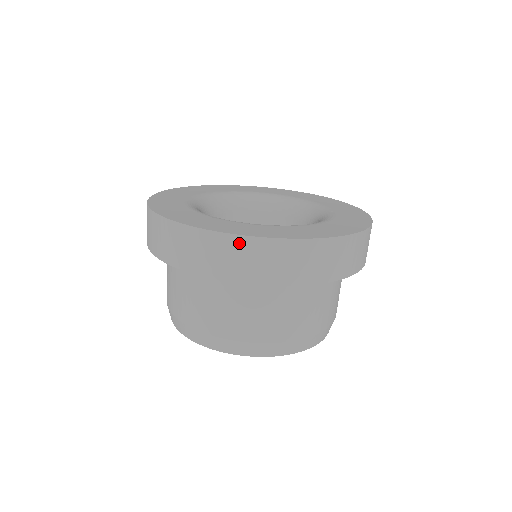
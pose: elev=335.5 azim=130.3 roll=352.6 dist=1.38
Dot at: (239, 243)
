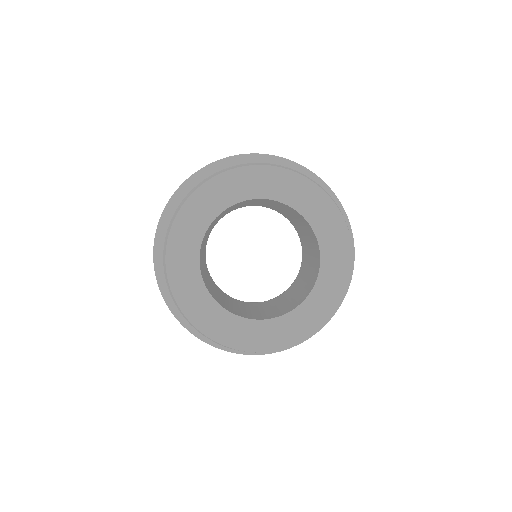
Dot at: occluded
